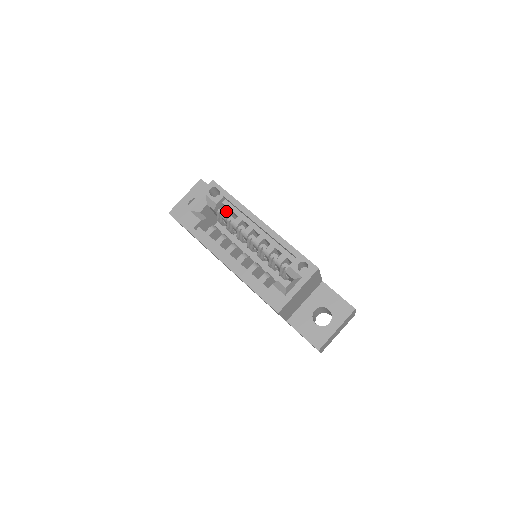
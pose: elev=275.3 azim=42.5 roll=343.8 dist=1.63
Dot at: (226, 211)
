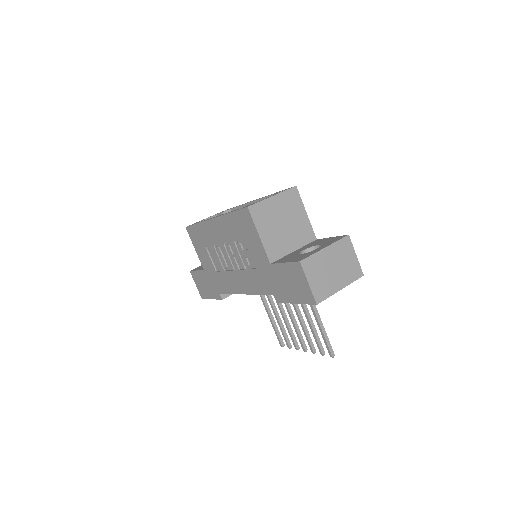
Dot at: occluded
